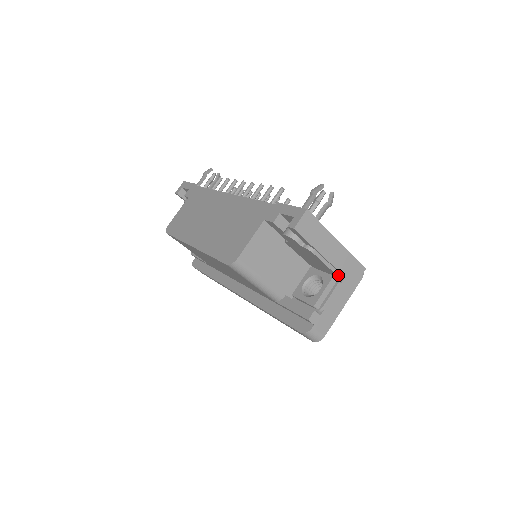
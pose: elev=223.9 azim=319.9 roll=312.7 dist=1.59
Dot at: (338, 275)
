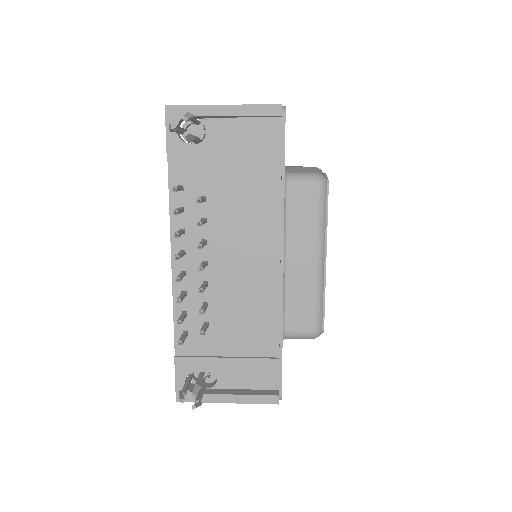
Dot at: occluded
